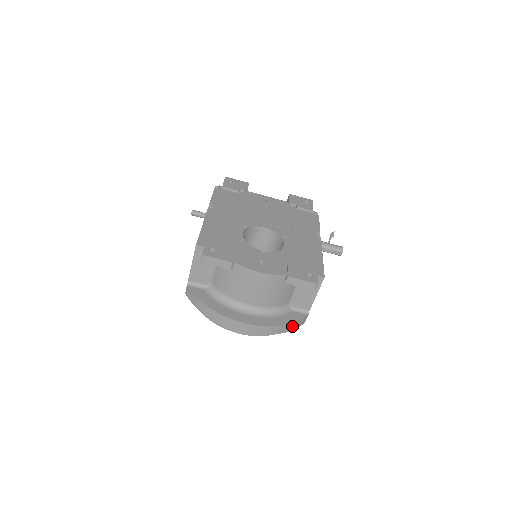
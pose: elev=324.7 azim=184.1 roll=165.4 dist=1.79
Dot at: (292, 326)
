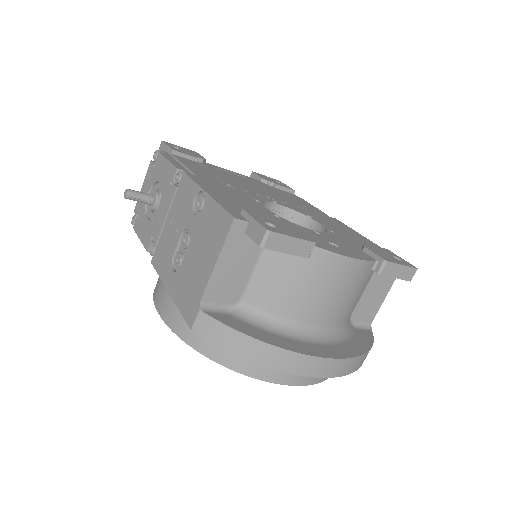
Dot at: occluded
